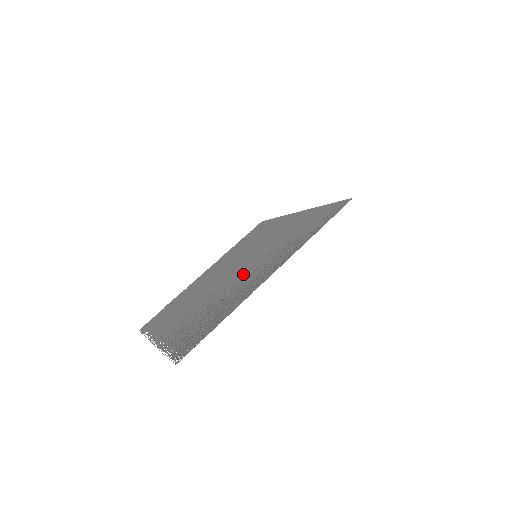
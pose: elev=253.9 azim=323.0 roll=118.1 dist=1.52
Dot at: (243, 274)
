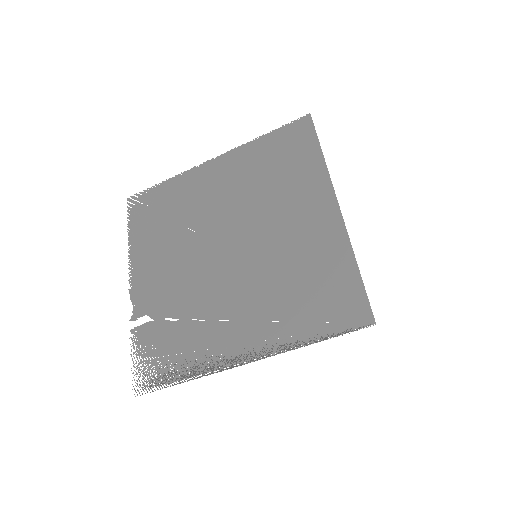
Dot at: (229, 290)
